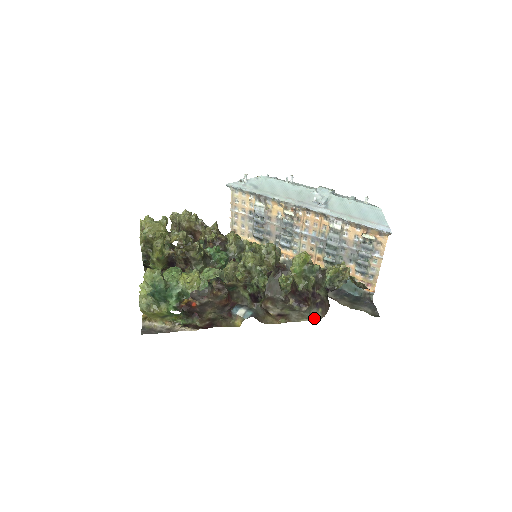
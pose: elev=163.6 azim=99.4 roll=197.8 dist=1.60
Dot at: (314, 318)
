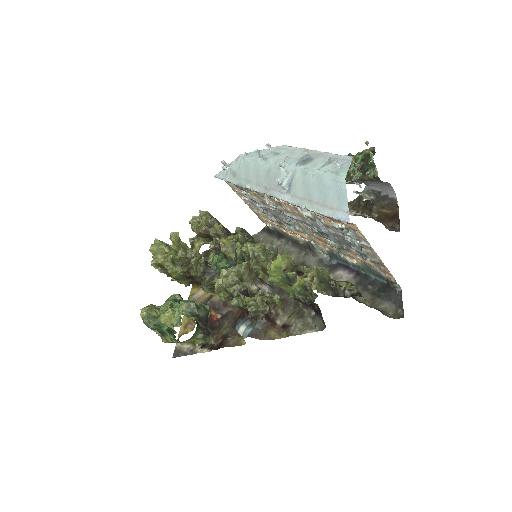
Dot at: (318, 328)
